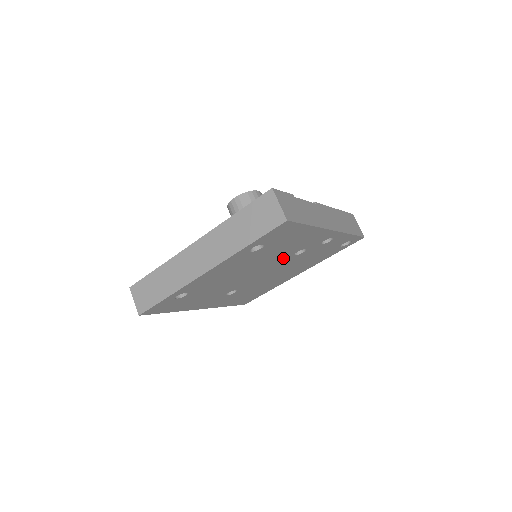
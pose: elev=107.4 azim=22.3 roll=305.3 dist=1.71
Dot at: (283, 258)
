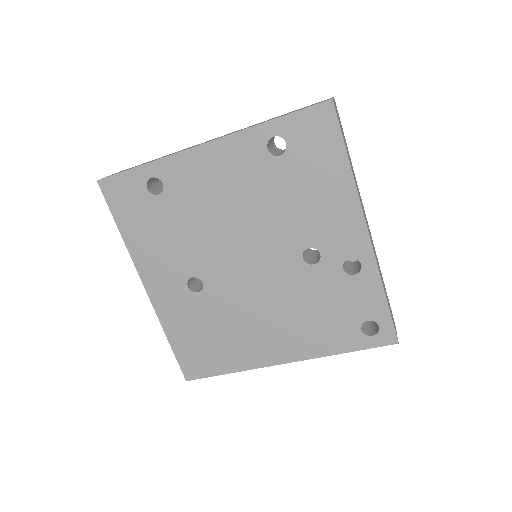
Dot at: (288, 245)
